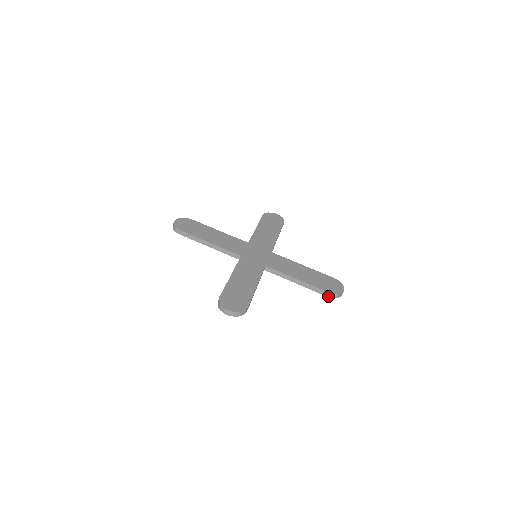
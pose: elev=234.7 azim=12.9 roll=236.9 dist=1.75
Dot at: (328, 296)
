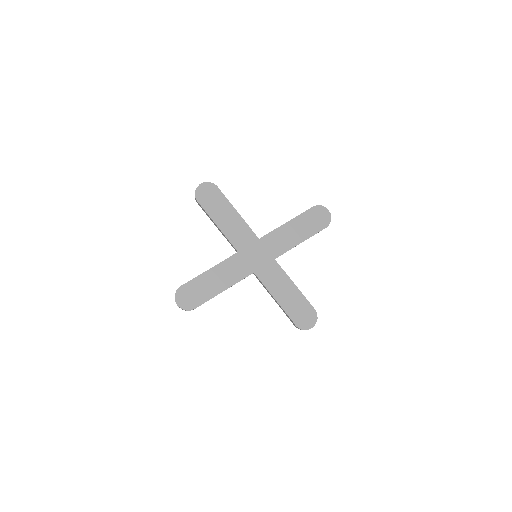
Dot at: occluded
